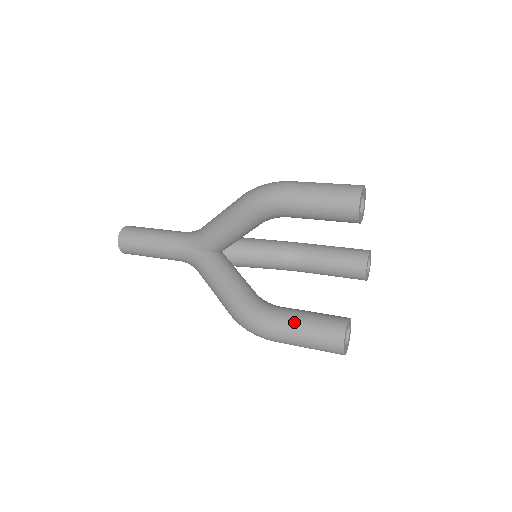
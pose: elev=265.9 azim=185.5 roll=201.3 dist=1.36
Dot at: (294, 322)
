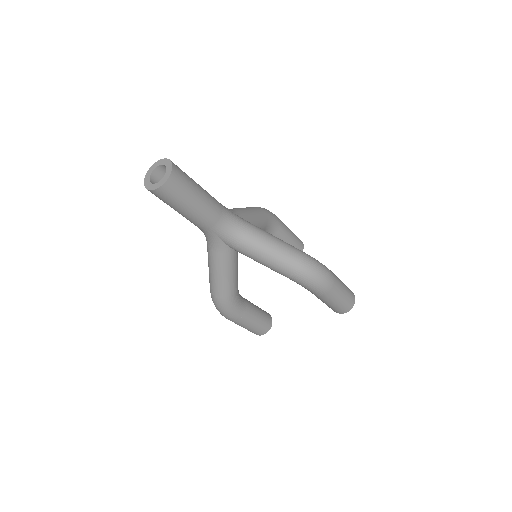
Dot at: (249, 322)
